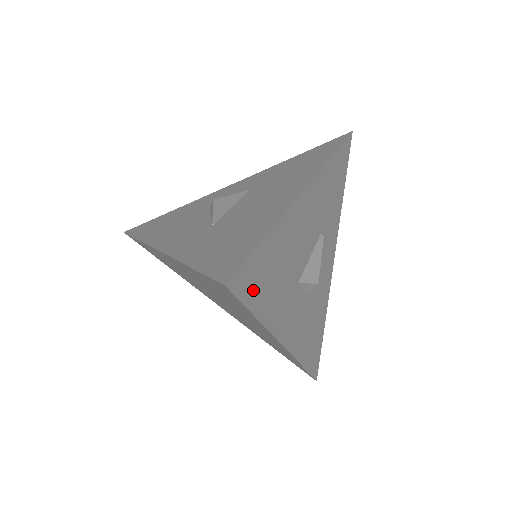
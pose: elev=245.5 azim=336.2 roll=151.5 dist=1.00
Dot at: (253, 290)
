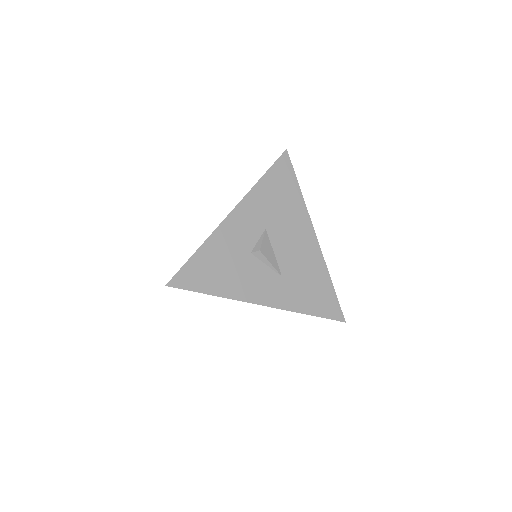
Dot at: occluded
